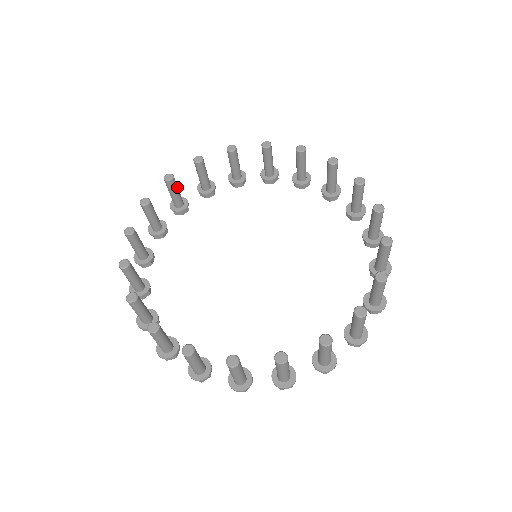
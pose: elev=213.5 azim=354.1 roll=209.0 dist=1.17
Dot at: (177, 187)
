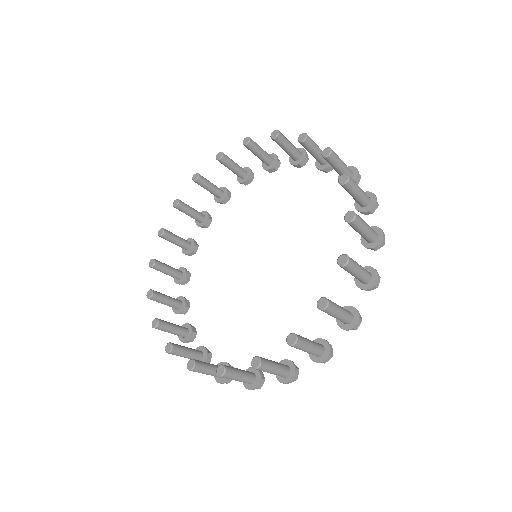
Dot at: (257, 150)
